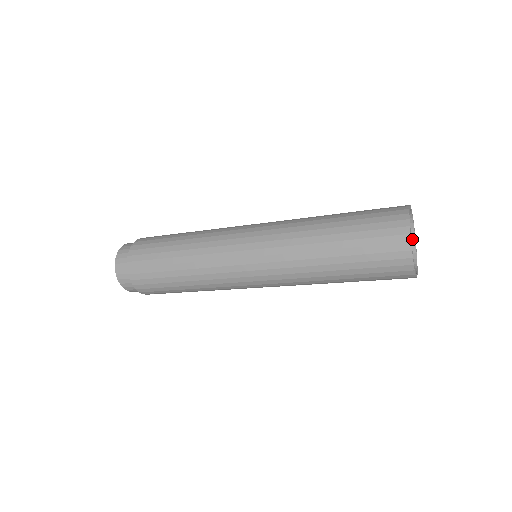
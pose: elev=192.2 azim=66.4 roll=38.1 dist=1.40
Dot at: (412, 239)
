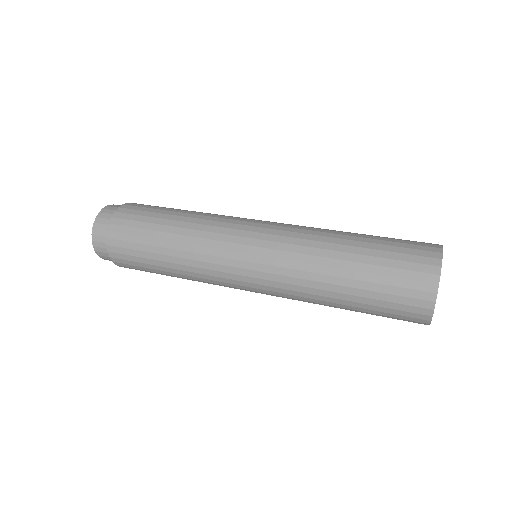
Dot at: occluded
